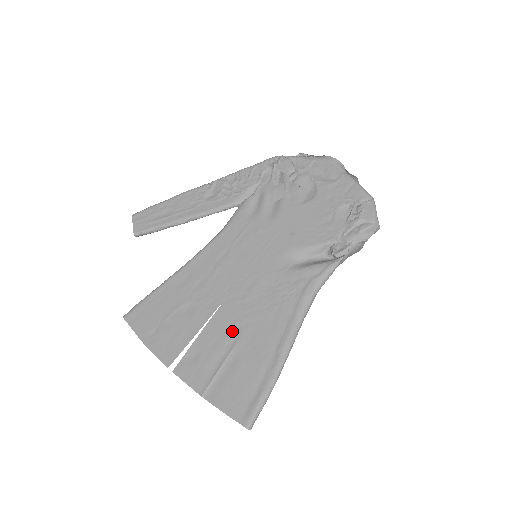
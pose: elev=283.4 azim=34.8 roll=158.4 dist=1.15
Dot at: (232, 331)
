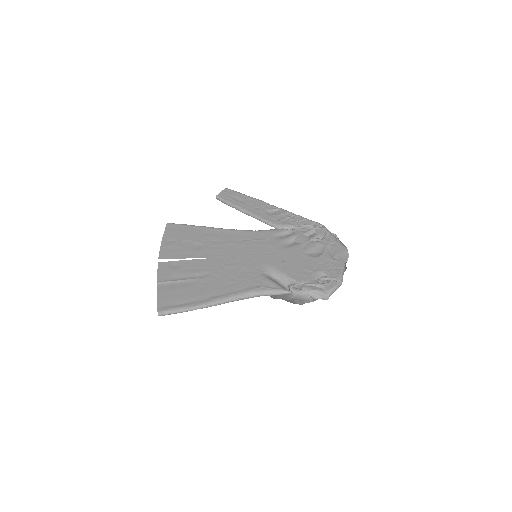
Dot at: (204, 272)
